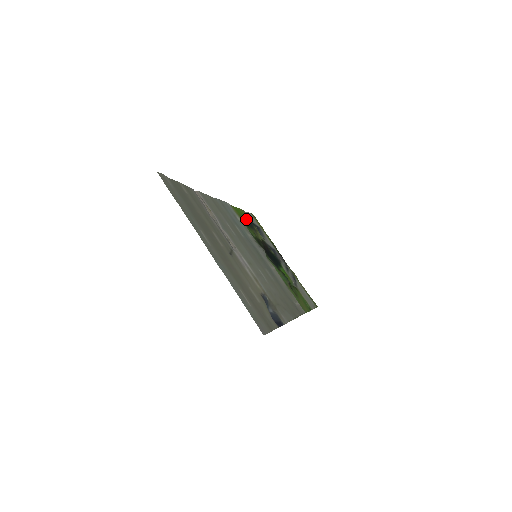
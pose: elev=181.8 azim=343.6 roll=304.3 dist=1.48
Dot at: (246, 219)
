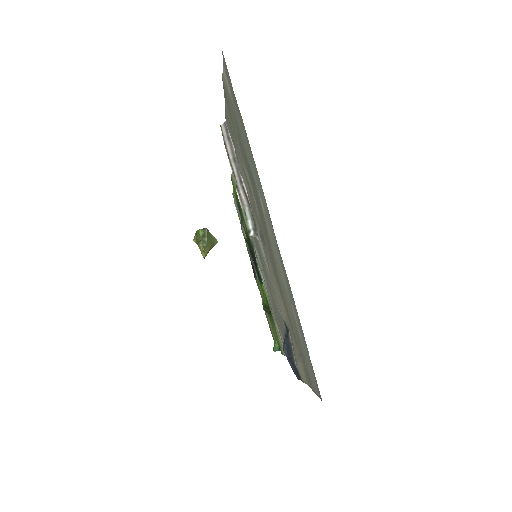
Dot at: occluded
